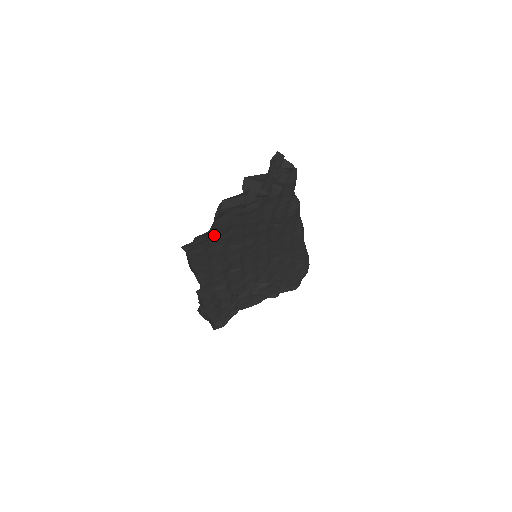
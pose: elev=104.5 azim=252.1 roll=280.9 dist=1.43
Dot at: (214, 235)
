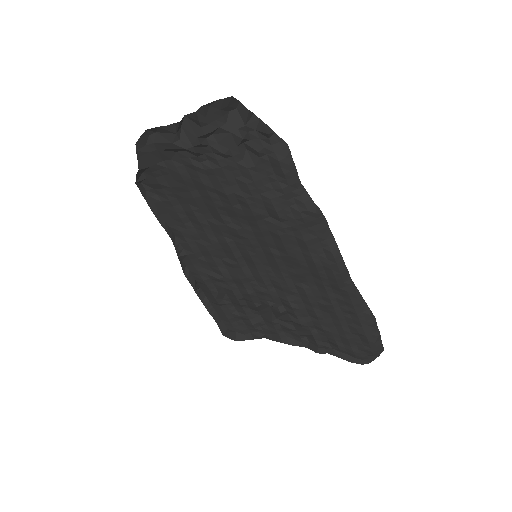
Dot at: (173, 184)
